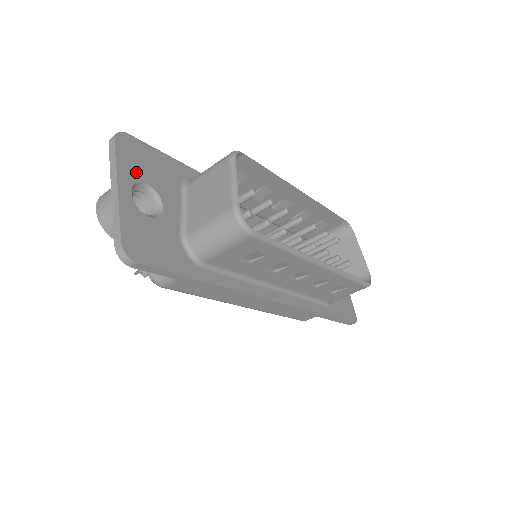
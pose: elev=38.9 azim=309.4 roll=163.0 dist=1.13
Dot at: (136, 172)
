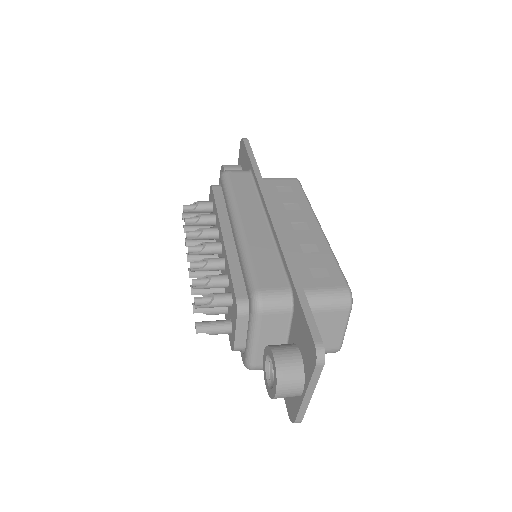
Dot at: occluded
